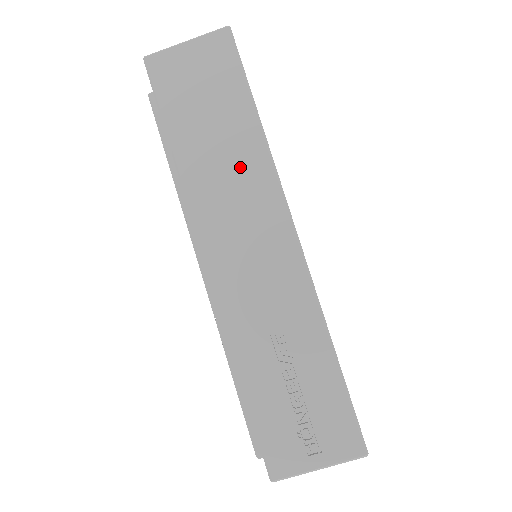
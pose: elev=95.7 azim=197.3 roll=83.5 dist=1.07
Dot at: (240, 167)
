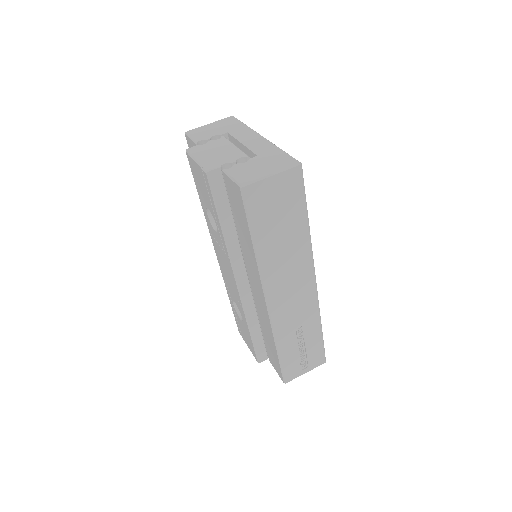
Dot at: (294, 253)
